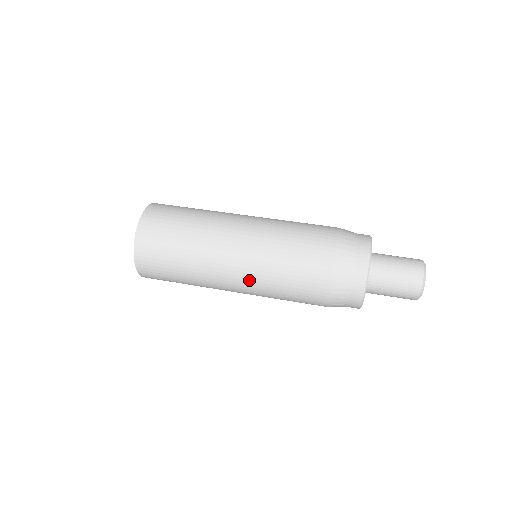
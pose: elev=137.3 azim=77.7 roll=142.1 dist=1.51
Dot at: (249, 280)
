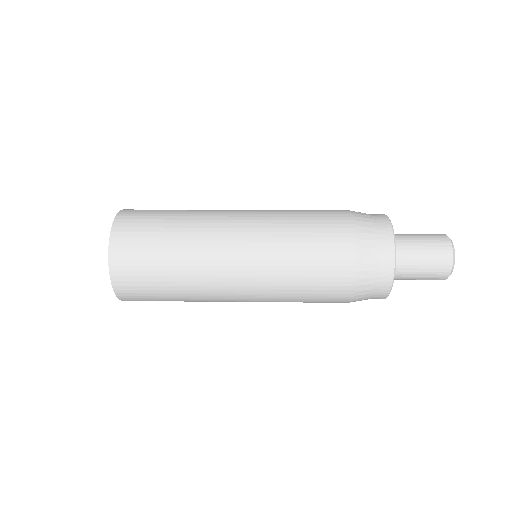
Dot at: (258, 219)
